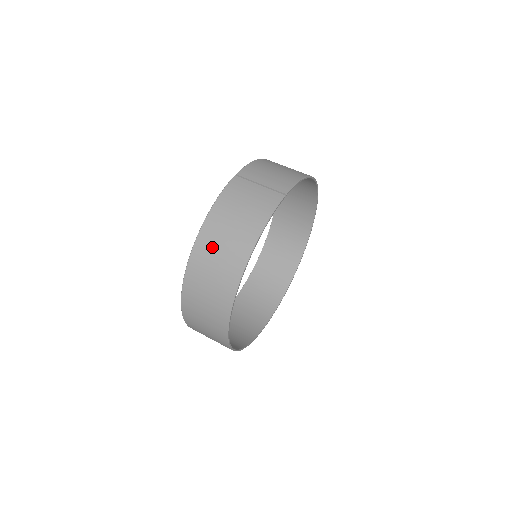
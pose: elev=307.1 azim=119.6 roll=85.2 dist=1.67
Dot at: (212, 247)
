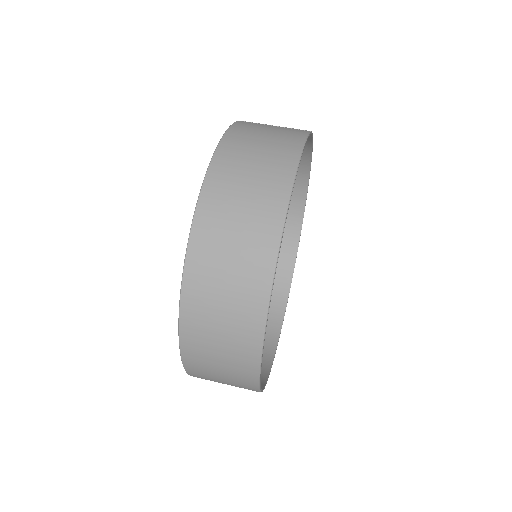
Dot at: (235, 174)
